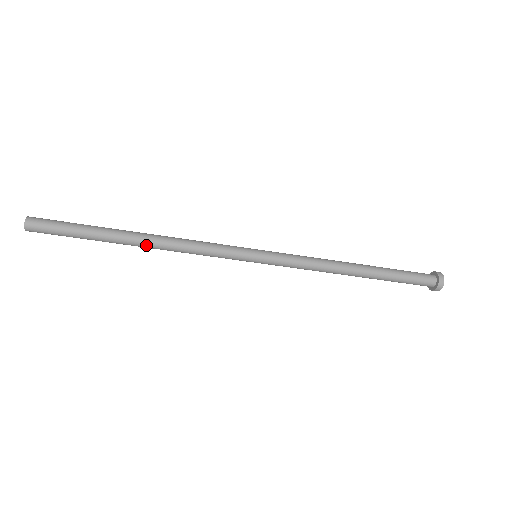
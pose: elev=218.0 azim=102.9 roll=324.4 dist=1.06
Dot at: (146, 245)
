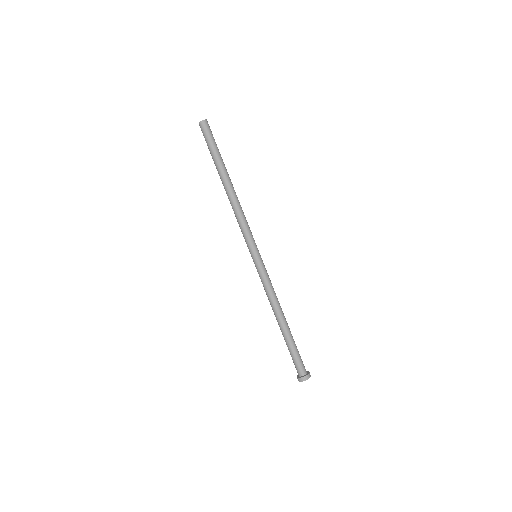
Dot at: (230, 189)
